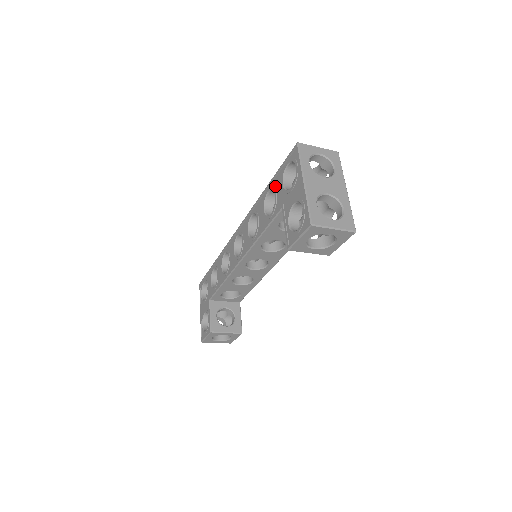
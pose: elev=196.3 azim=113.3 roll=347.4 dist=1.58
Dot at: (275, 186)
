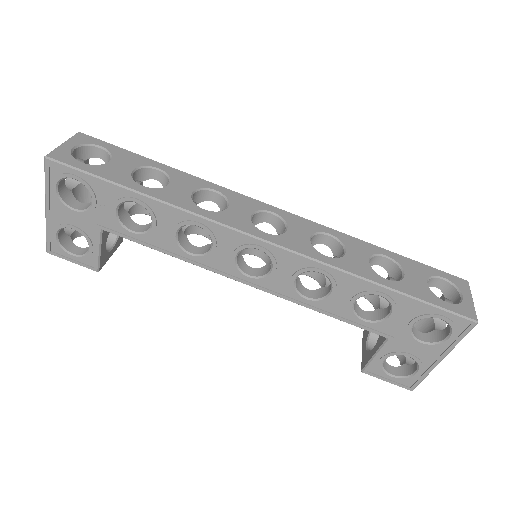
Dot at: (400, 308)
